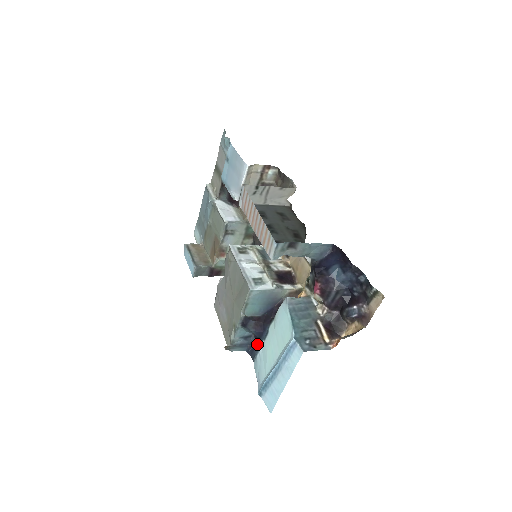
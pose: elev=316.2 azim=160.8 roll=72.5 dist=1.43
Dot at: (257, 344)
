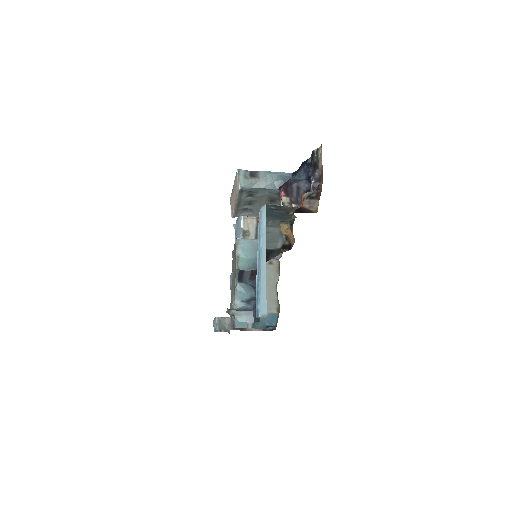
Dot at: occluded
